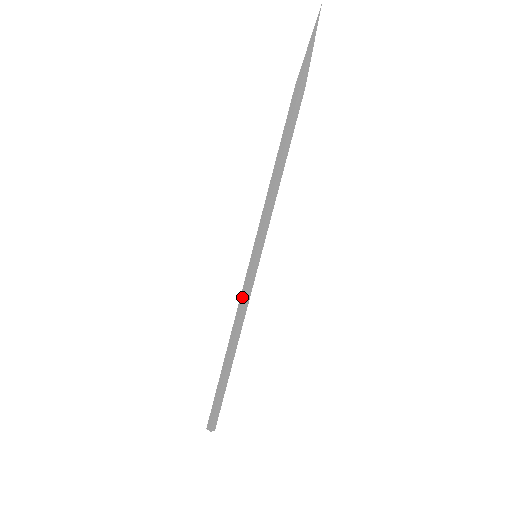
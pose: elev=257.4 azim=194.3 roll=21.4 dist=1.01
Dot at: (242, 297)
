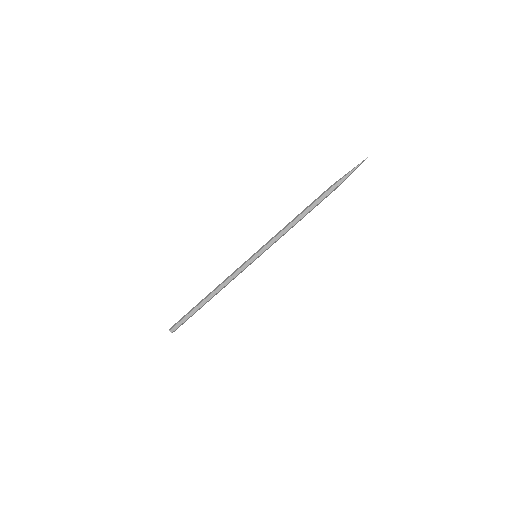
Dot at: (235, 271)
